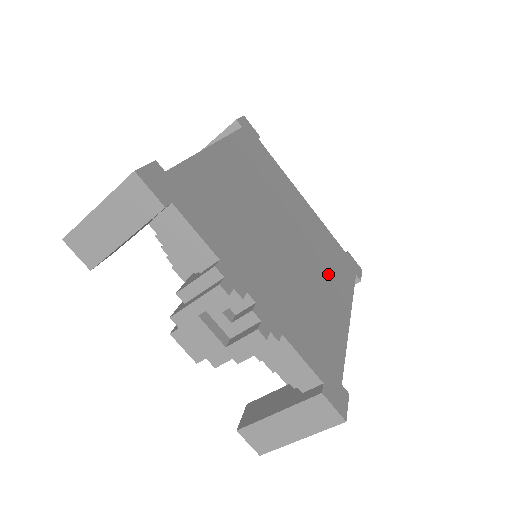
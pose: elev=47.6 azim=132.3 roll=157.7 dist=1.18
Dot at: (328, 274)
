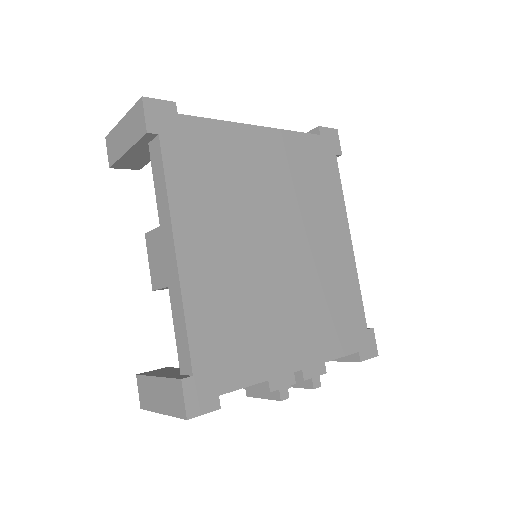
Dot at: (320, 215)
